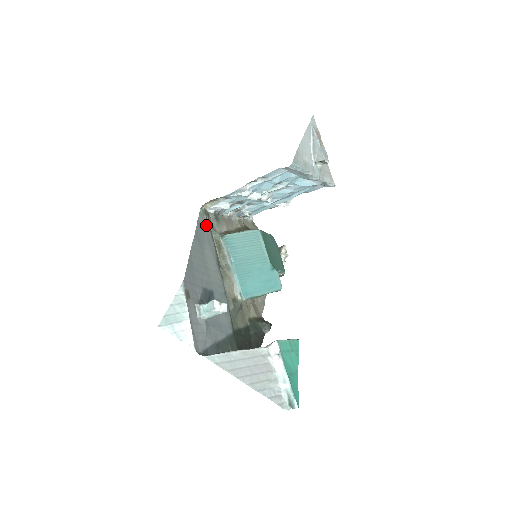
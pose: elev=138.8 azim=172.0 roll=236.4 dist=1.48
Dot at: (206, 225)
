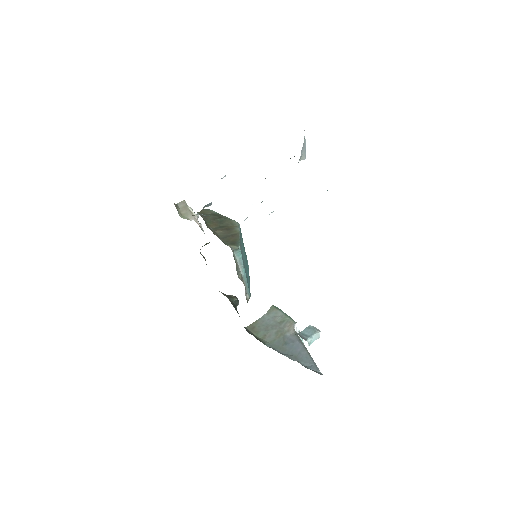
Dot at: occluded
